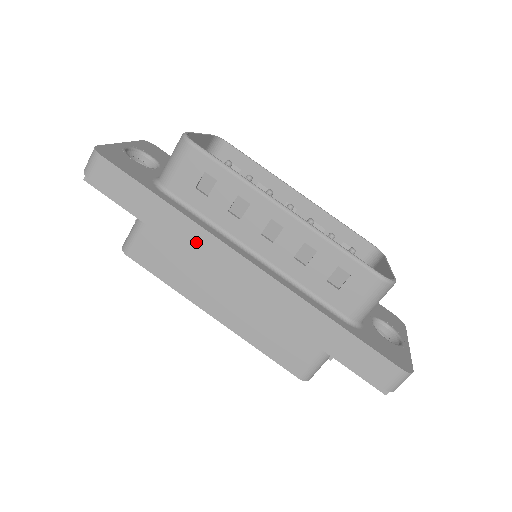
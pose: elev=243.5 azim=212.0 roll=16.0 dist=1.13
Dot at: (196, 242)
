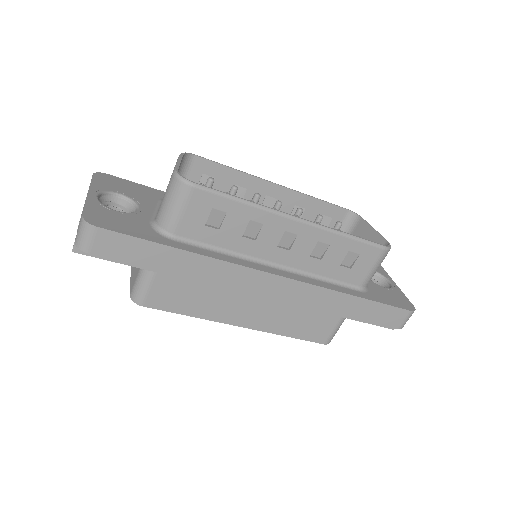
Dot at: (222, 276)
